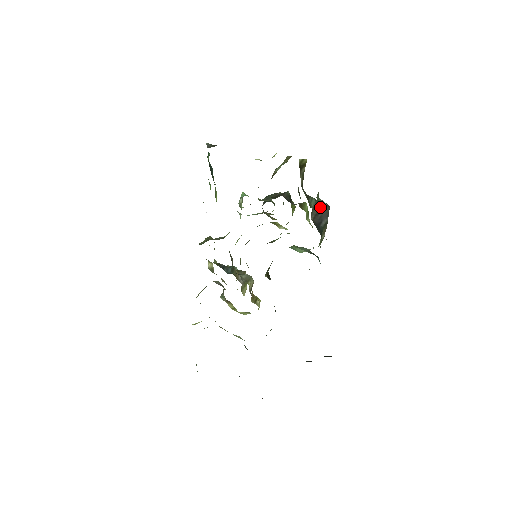
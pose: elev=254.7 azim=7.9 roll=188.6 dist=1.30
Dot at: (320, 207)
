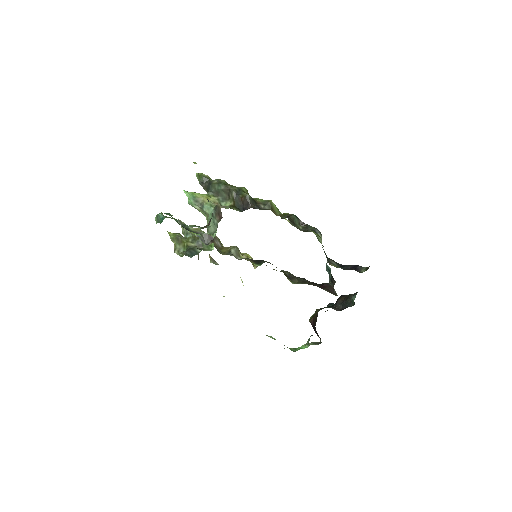
Dot at: occluded
